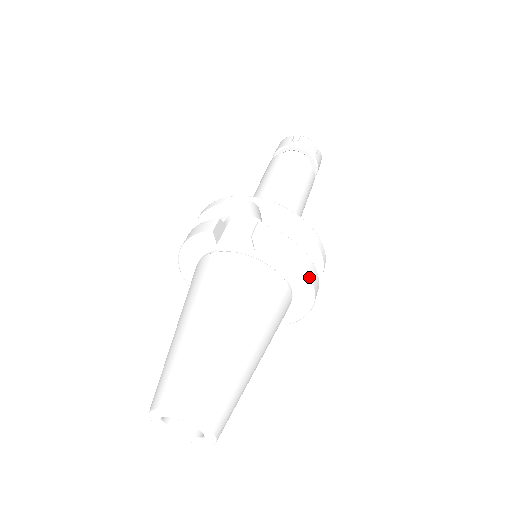
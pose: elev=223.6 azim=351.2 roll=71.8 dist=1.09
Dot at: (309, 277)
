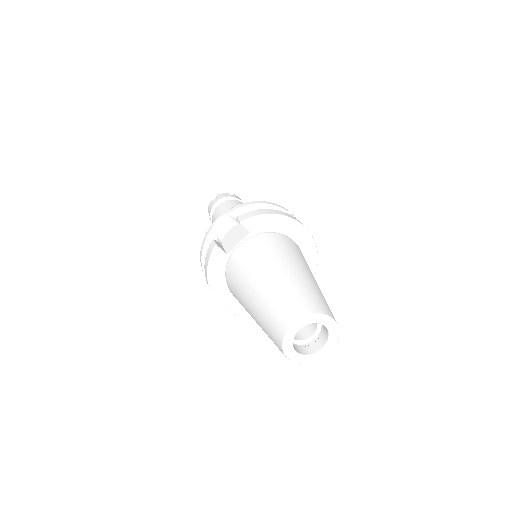
Dot at: (293, 219)
